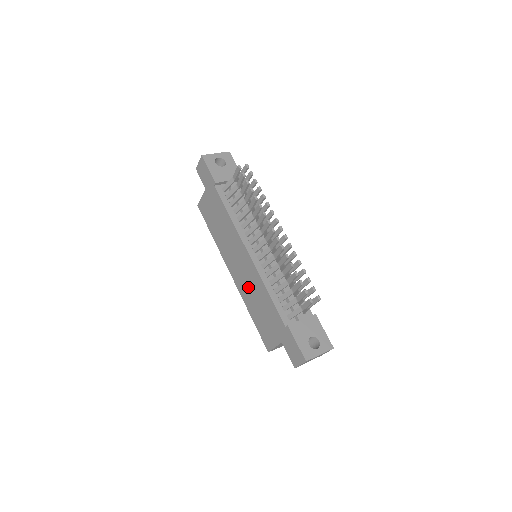
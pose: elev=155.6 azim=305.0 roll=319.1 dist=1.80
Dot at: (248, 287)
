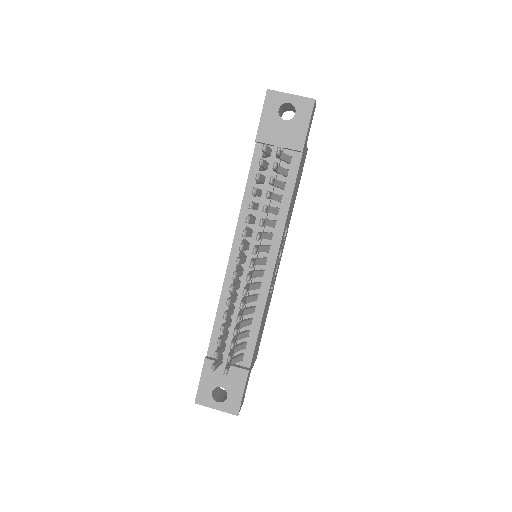
Dot at: occluded
